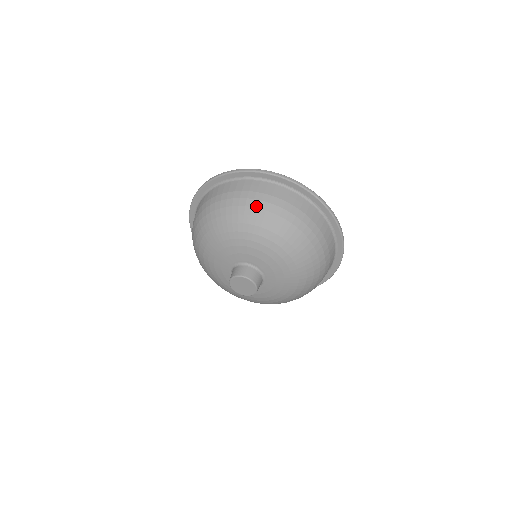
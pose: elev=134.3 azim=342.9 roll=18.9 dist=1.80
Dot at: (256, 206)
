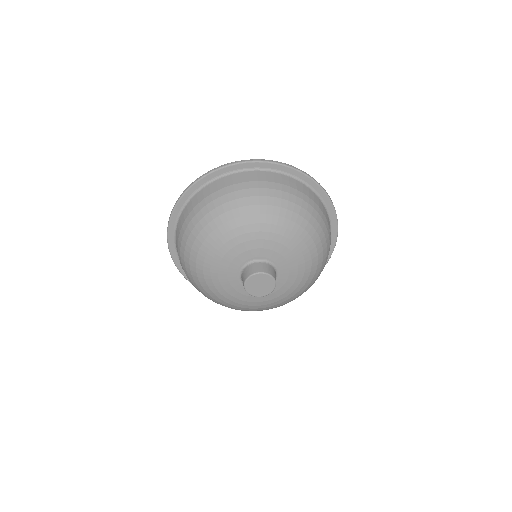
Dot at: (232, 199)
